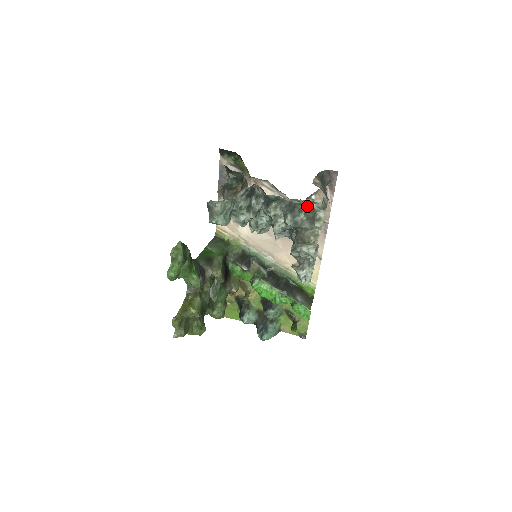
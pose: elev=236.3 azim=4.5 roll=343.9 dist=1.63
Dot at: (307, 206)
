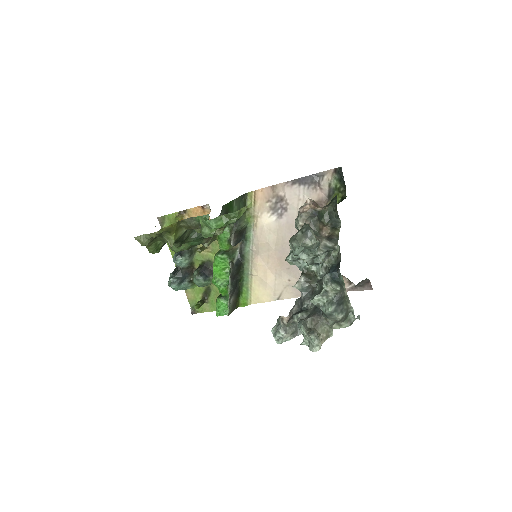
Dot at: (348, 311)
